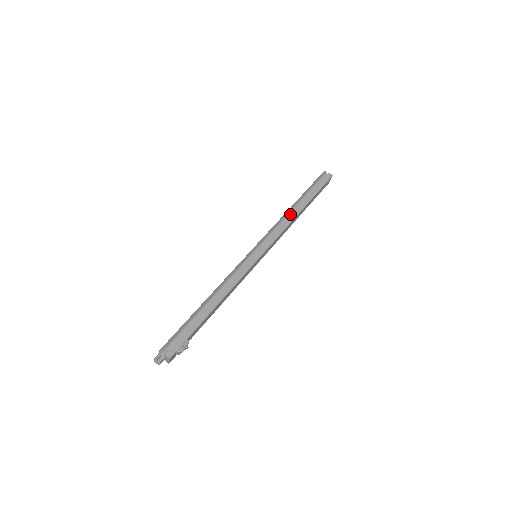
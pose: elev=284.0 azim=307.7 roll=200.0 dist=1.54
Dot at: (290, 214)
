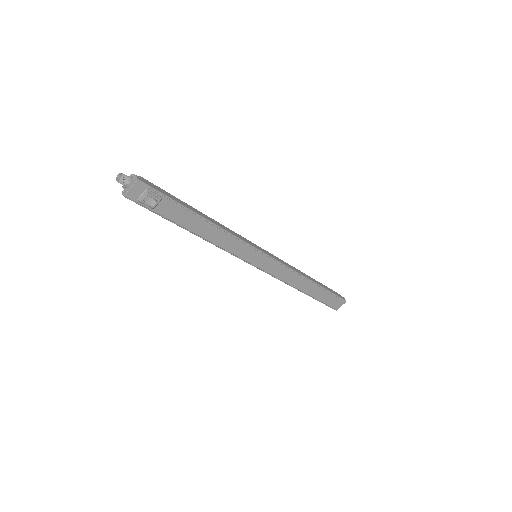
Dot at: (301, 272)
